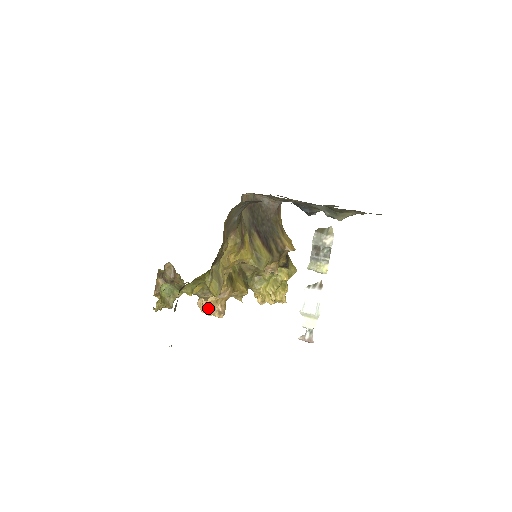
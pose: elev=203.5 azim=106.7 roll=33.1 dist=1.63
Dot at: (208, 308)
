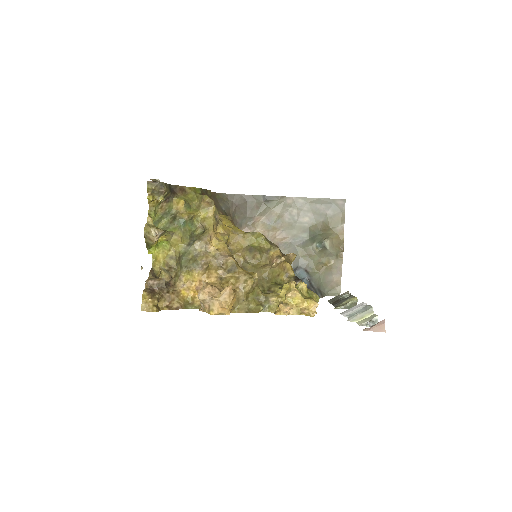
Dot at: (211, 286)
